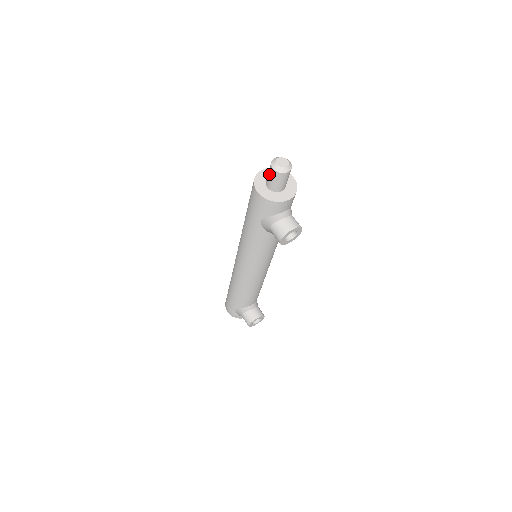
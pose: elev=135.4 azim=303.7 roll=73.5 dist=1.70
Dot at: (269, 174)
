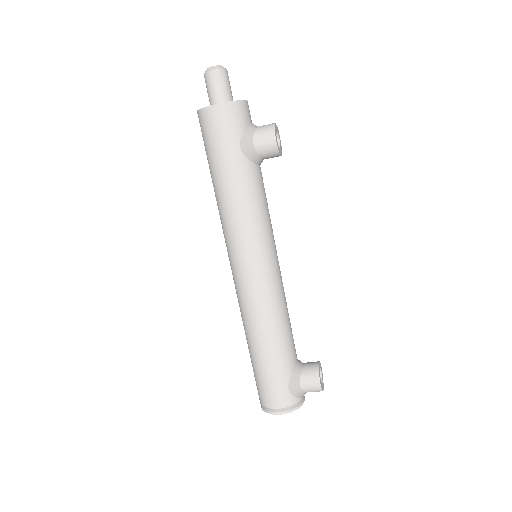
Dot at: (212, 85)
